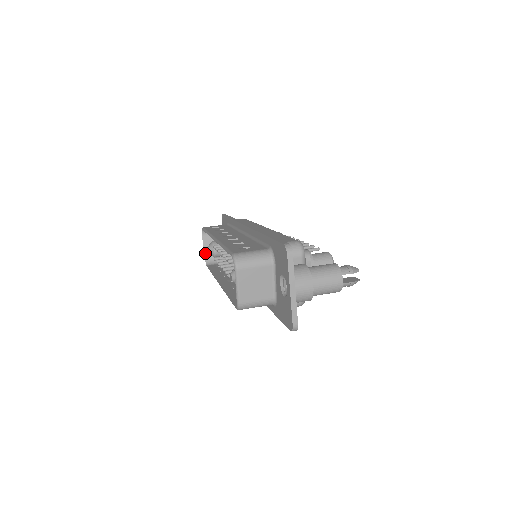
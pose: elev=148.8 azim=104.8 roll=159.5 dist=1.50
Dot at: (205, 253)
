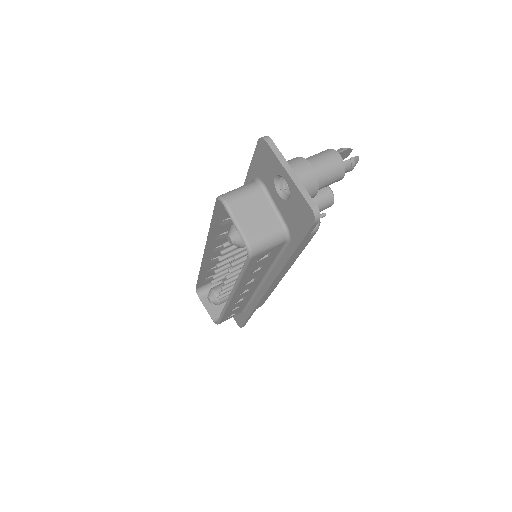
Dot at: (210, 314)
